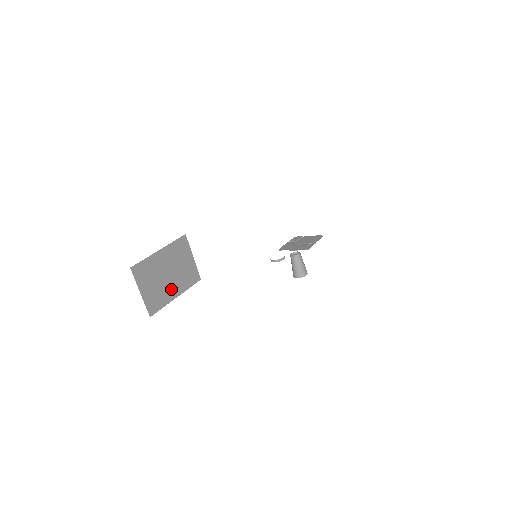
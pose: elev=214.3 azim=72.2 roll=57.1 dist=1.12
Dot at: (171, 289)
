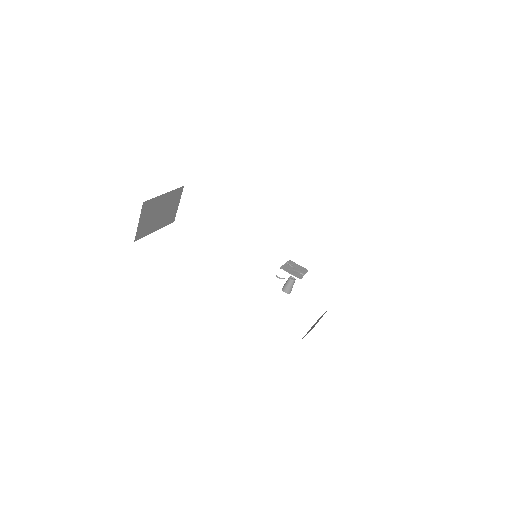
Dot at: (155, 224)
